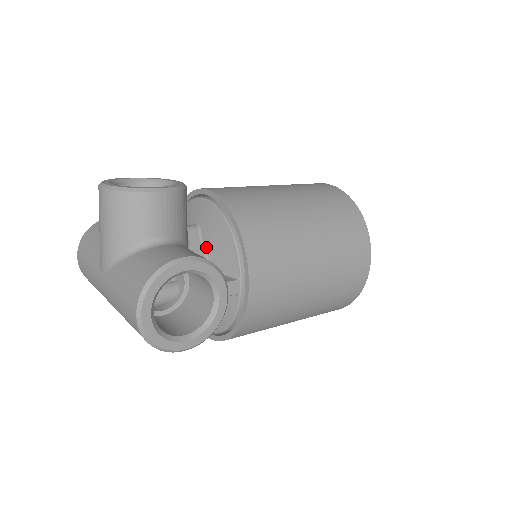
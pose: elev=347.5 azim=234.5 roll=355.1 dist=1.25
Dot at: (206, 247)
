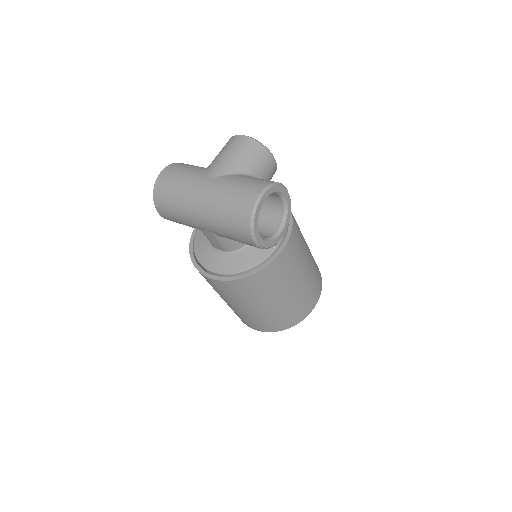
Dot at: occluded
